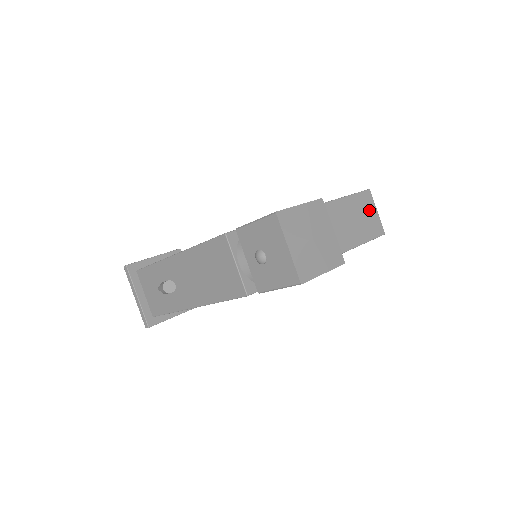
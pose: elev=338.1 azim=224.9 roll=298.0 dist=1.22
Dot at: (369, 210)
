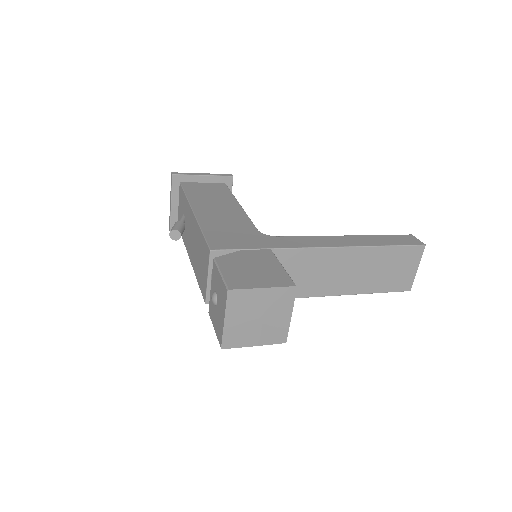
Dot at: (407, 265)
